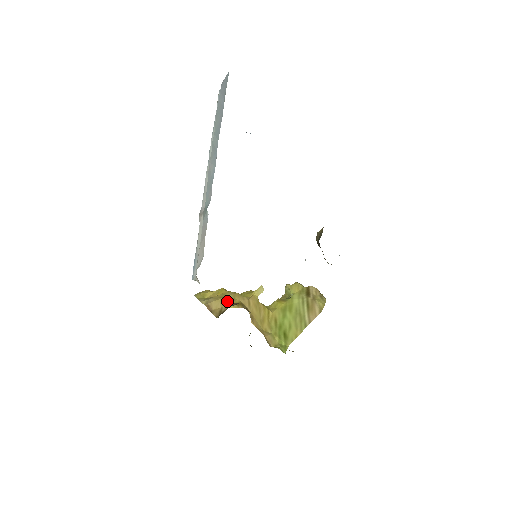
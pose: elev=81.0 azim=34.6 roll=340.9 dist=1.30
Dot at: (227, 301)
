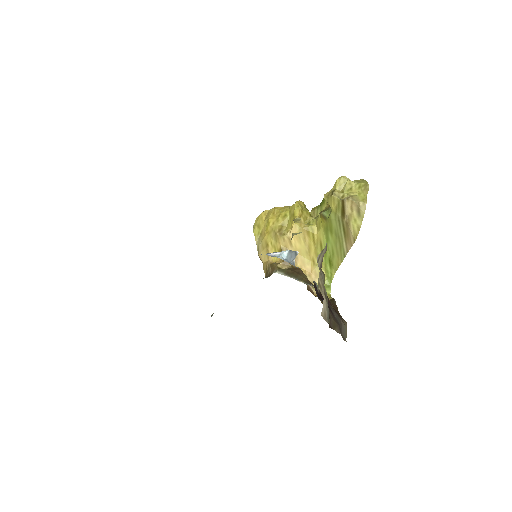
Dot at: (270, 251)
